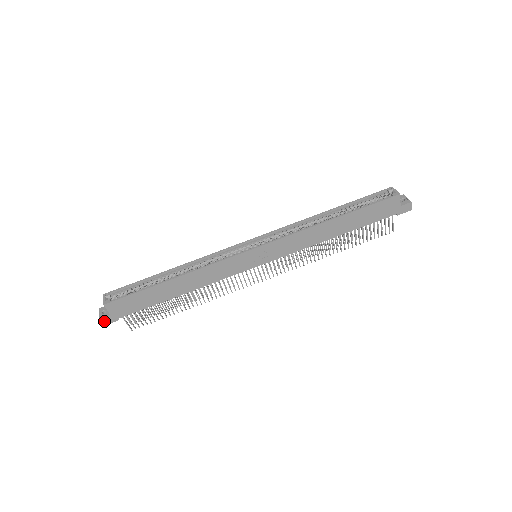
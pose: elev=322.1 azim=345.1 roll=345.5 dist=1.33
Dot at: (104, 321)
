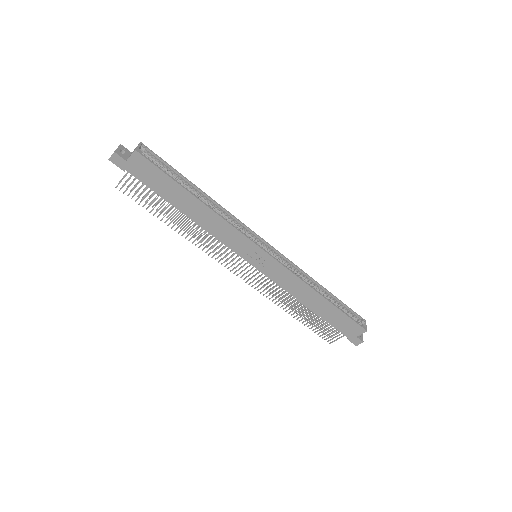
Dot at: (115, 158)
